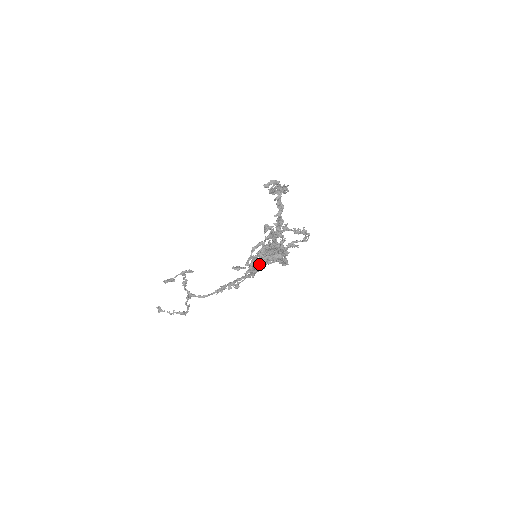
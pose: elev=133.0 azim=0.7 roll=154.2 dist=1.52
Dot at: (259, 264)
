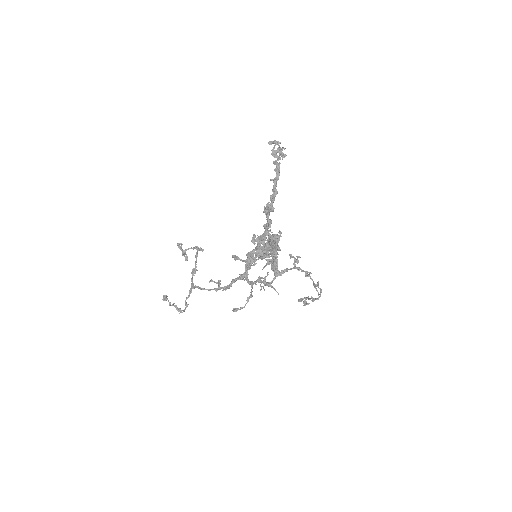
Dot at: (251, 251)
